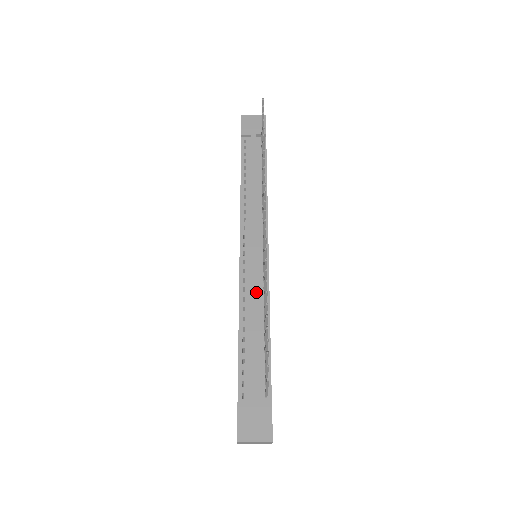
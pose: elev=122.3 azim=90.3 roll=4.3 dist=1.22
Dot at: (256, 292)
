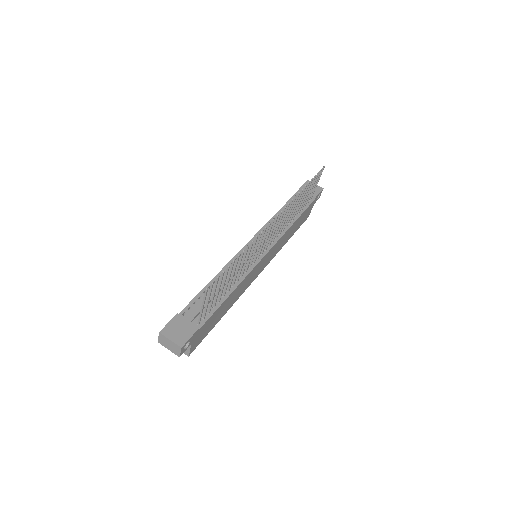
Dot at: (239, 268)
